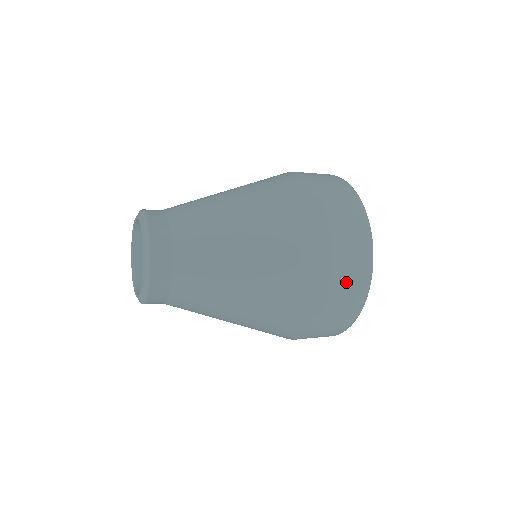
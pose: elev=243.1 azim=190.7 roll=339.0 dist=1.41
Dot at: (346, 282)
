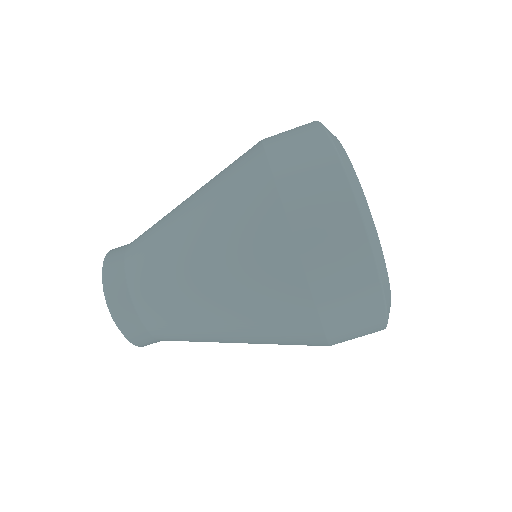
Dot at: (327, 253)
